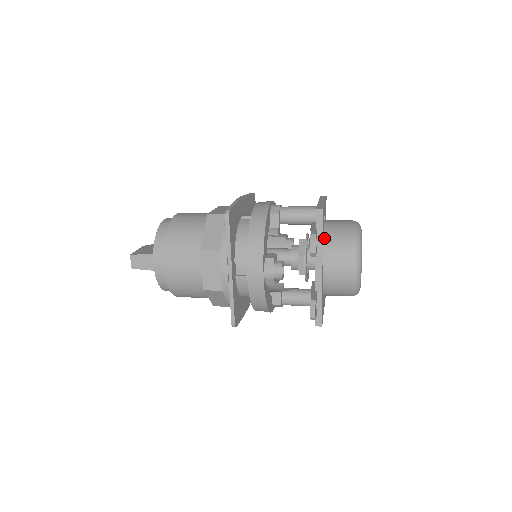
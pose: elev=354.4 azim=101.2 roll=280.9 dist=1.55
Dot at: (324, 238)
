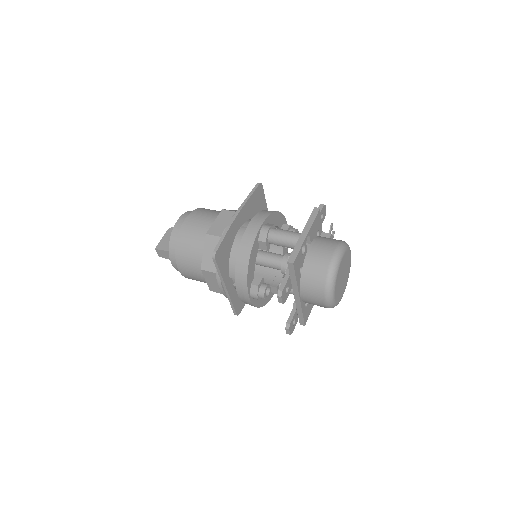
Dot at: (302, 272)
